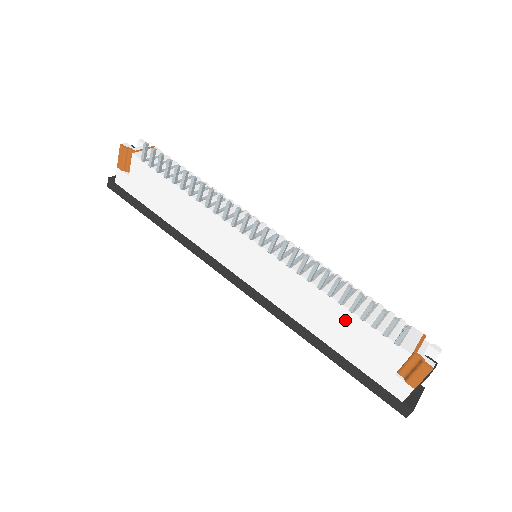
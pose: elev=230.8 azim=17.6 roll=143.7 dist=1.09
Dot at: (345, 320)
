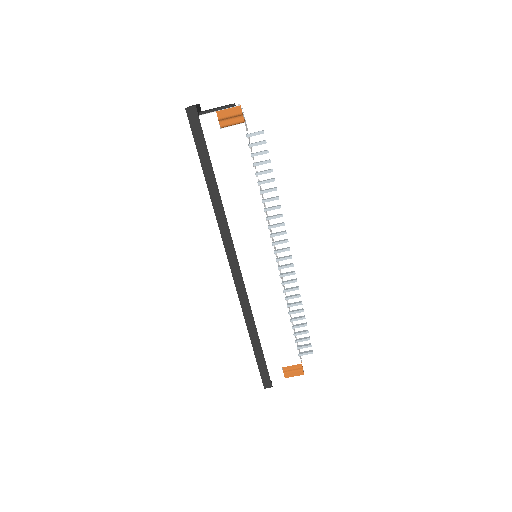
Dot at: (284, 330)
